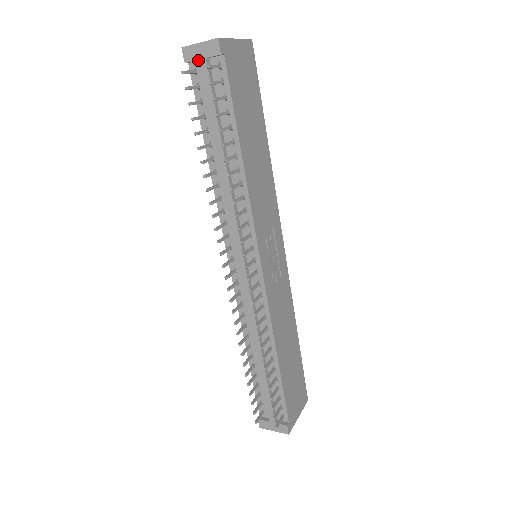
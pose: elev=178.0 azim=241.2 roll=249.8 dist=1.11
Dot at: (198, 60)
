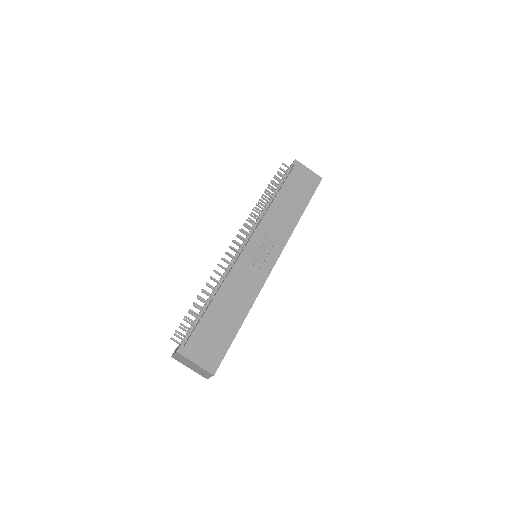
Dot at: occluded
